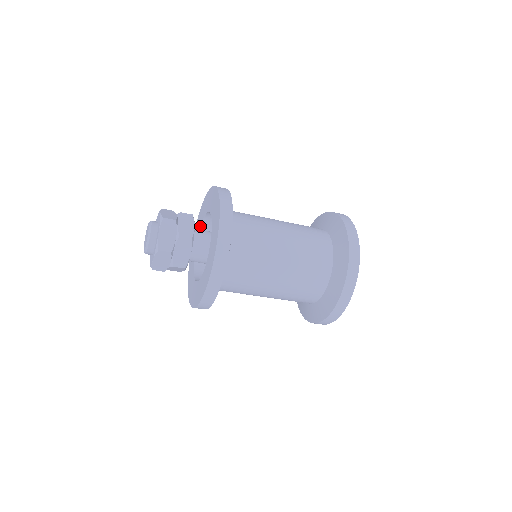
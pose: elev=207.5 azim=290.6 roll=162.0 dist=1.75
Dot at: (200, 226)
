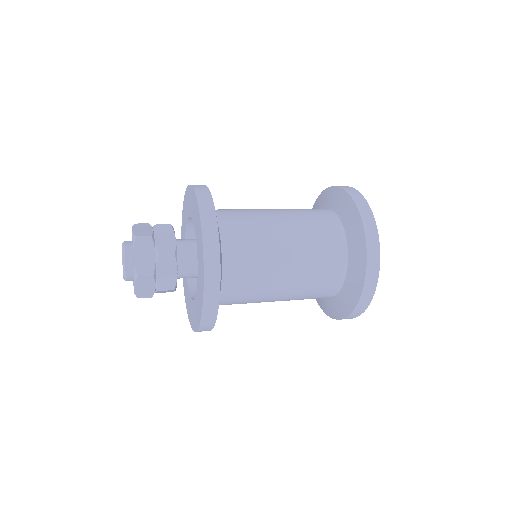
Dot at: (190, 216)
